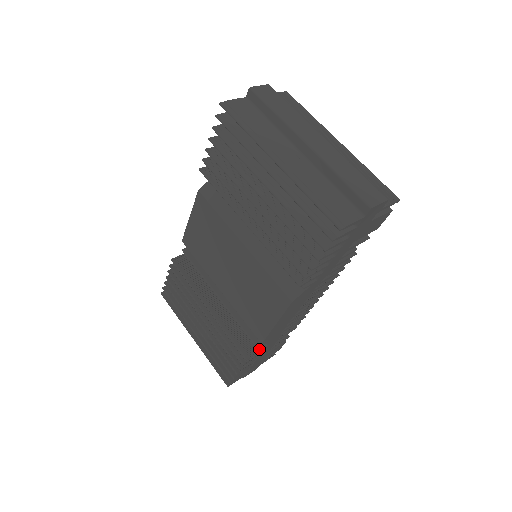
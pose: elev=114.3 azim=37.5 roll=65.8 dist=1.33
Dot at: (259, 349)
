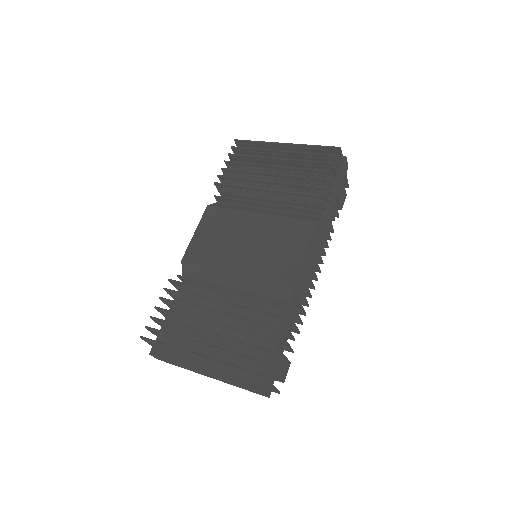
Dot at: (289, 302)
